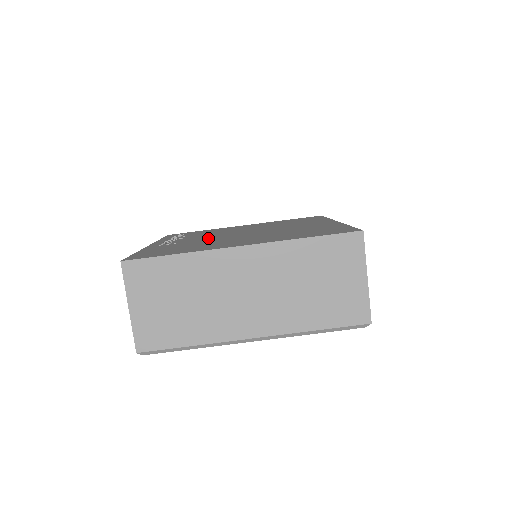
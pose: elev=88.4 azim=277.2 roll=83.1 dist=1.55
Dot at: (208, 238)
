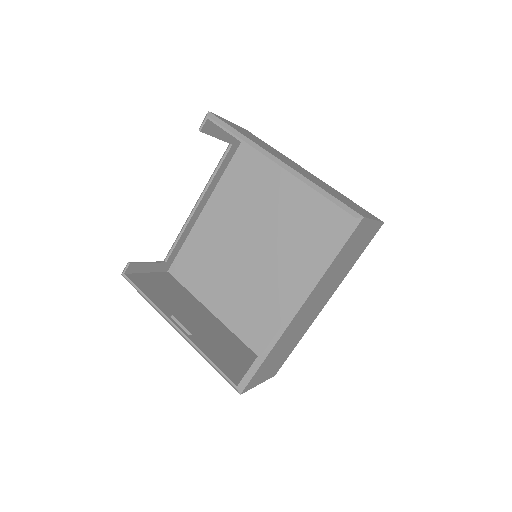
Dot at: occluded
